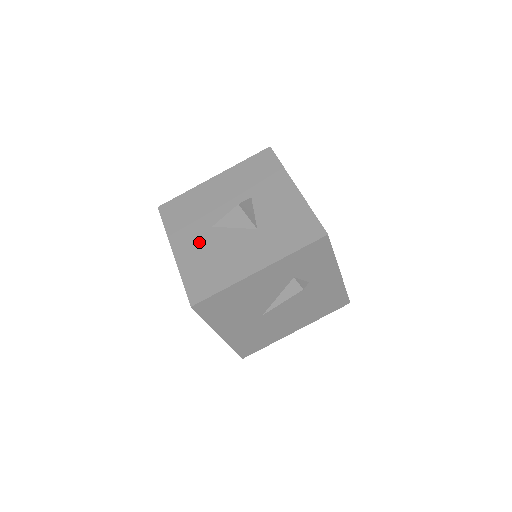
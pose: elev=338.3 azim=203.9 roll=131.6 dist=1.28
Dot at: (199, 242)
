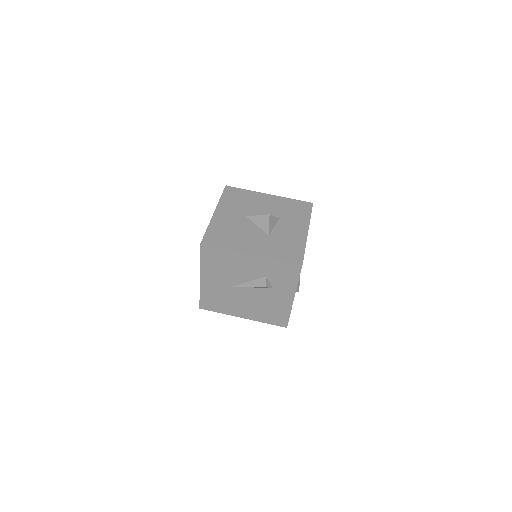
Dot at: (232, 218)
